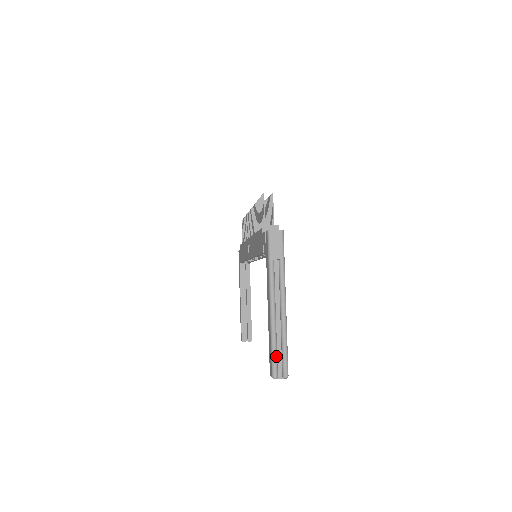
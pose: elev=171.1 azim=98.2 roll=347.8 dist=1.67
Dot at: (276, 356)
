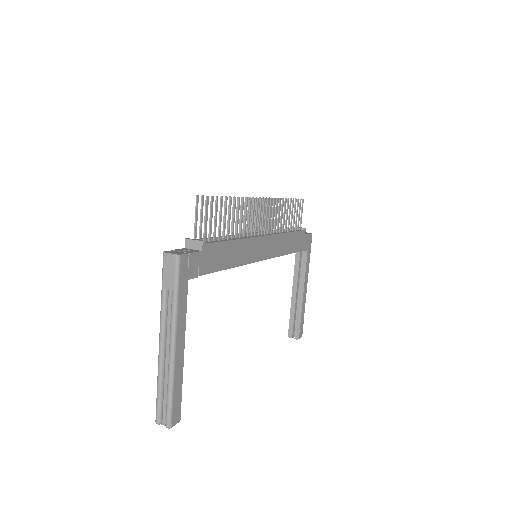
Dot at: (160, 400)
